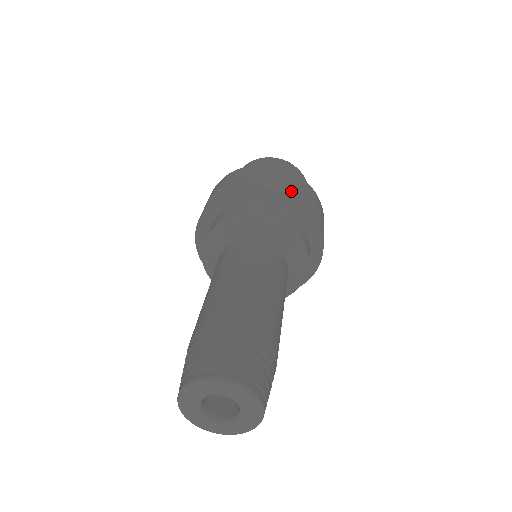
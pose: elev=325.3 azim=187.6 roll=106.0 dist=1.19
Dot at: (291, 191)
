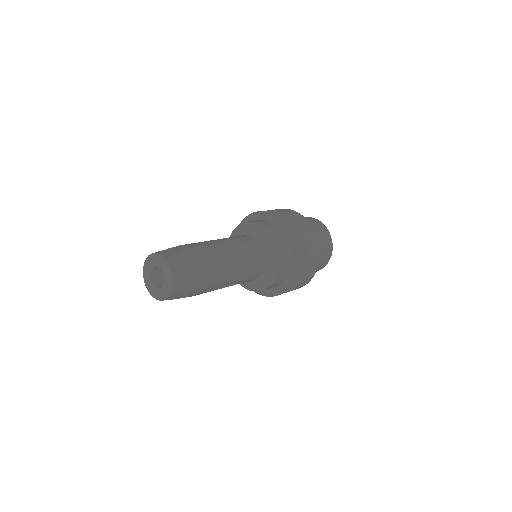
Dot at: (304, 247)
